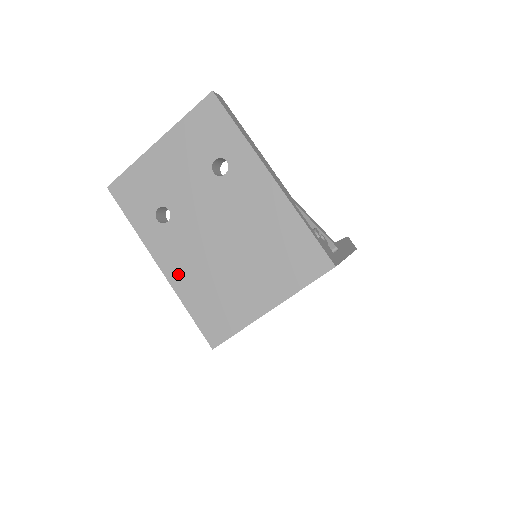
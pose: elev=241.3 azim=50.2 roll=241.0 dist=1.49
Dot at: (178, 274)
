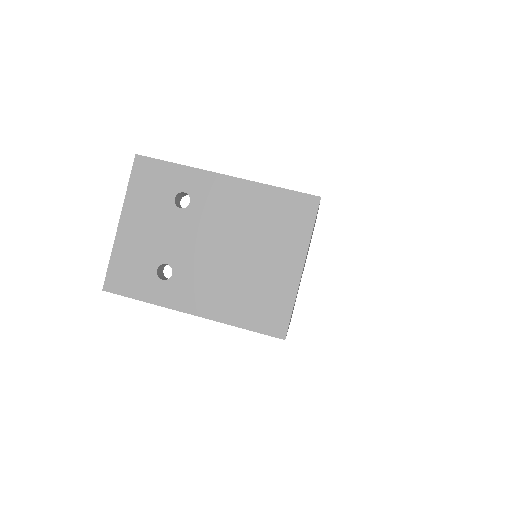
Dot at: (212, 306)
